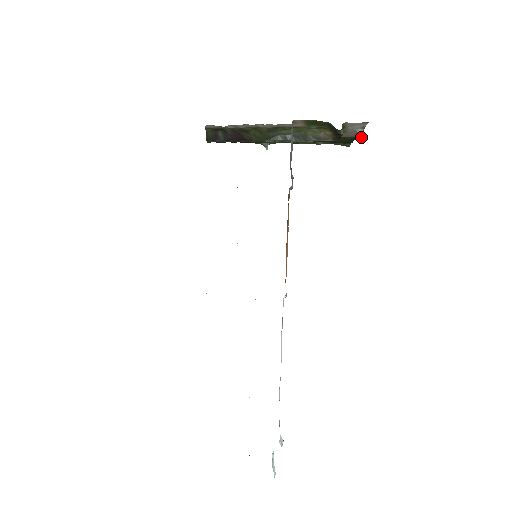
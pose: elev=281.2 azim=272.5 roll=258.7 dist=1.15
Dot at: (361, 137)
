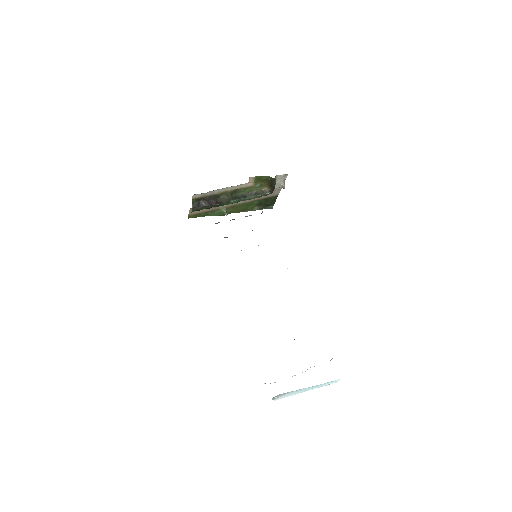
Dot at: (284, 188)
